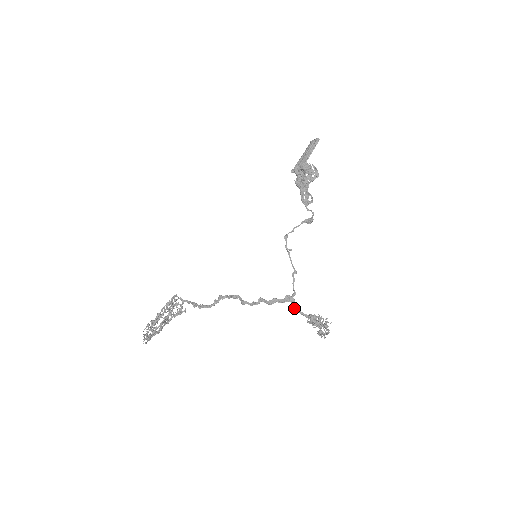
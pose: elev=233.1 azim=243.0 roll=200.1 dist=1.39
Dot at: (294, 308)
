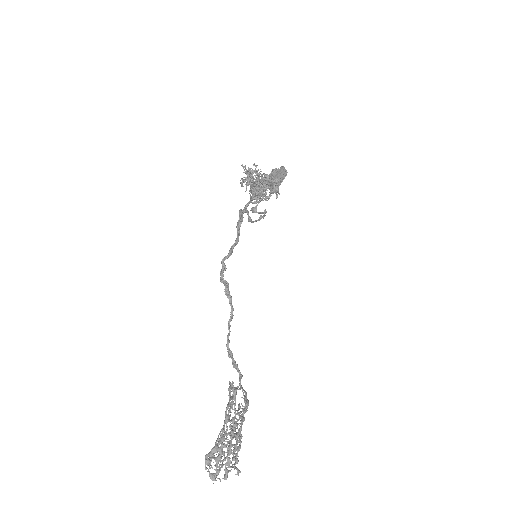
Dot at: (249, 218)
